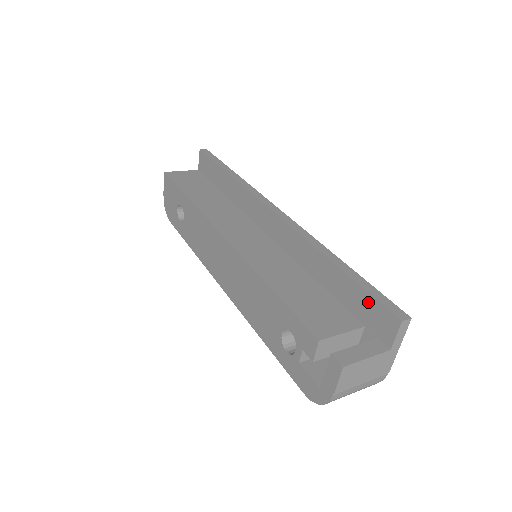
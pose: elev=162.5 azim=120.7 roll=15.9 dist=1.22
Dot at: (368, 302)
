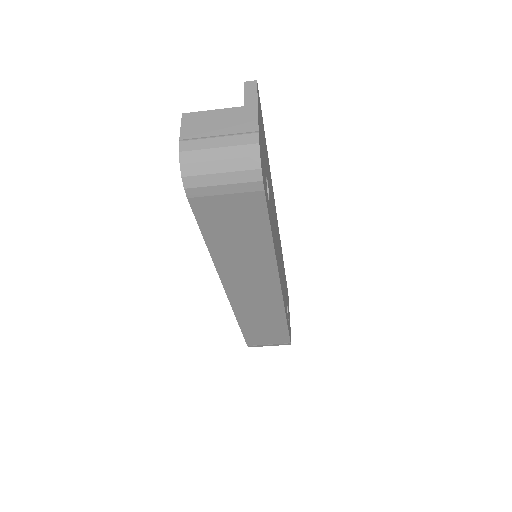
Dot at: occluded
